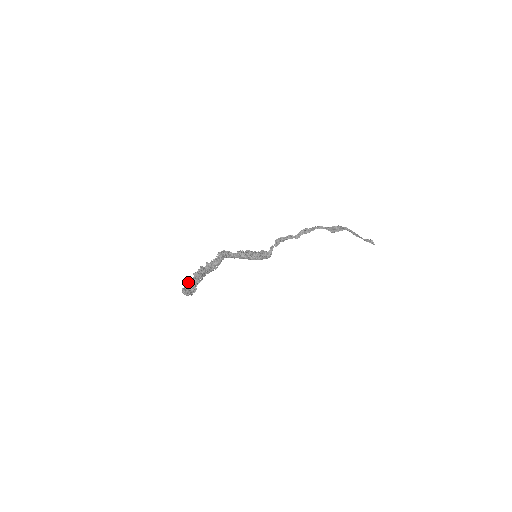
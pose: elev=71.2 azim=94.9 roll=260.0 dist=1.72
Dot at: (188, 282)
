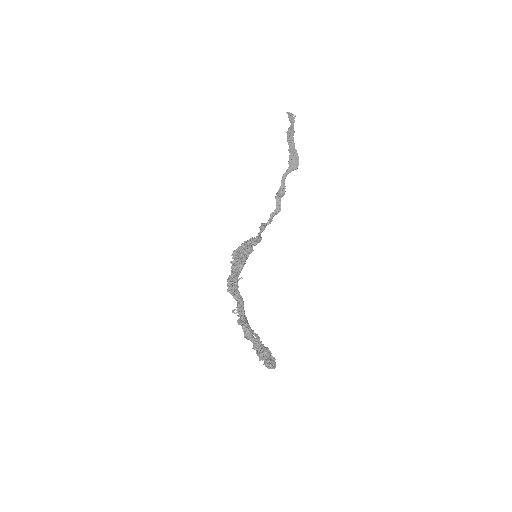
Dot at: (260, 355)
